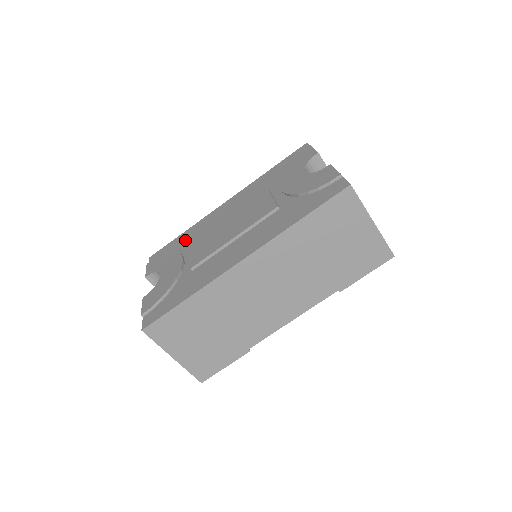
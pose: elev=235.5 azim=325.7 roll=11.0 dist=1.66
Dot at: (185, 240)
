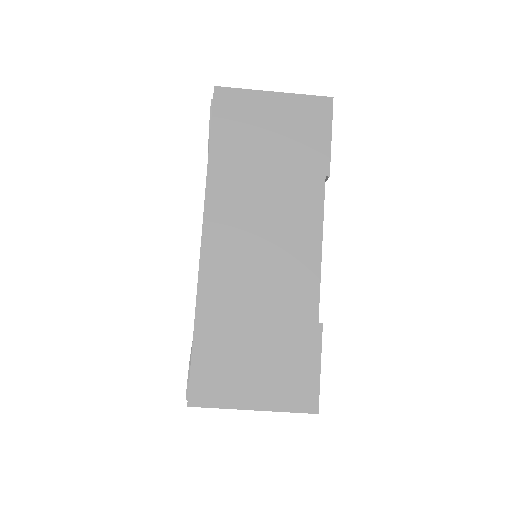
Dot at: occluded
